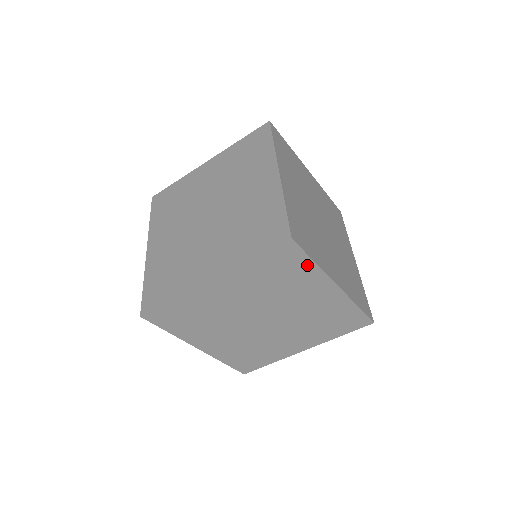
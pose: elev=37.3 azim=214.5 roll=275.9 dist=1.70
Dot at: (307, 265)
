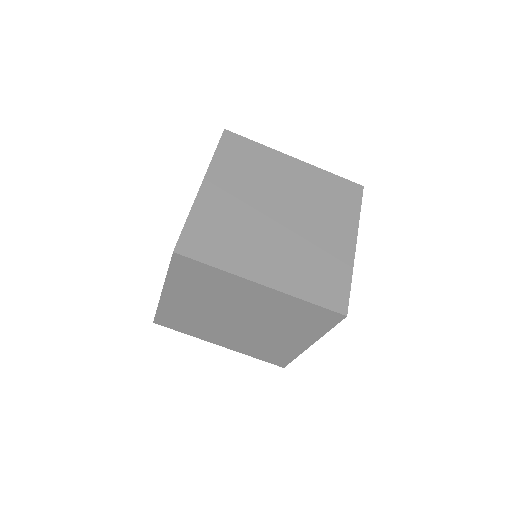
Dot at: (255, 147)
